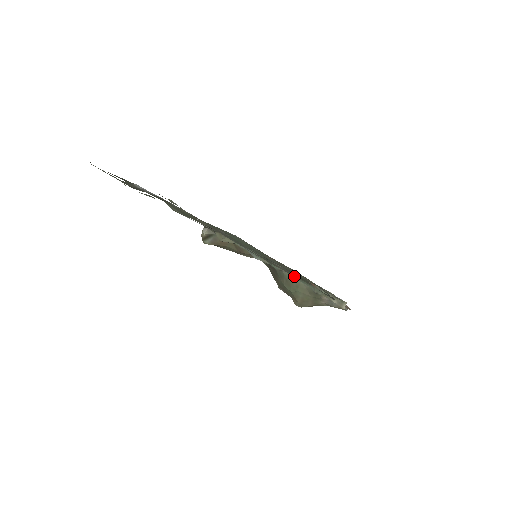
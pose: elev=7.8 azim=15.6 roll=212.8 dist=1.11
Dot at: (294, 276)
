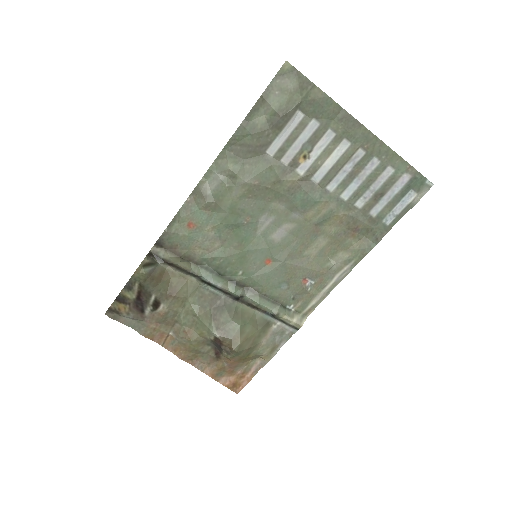
Dot at: (259, 298)
